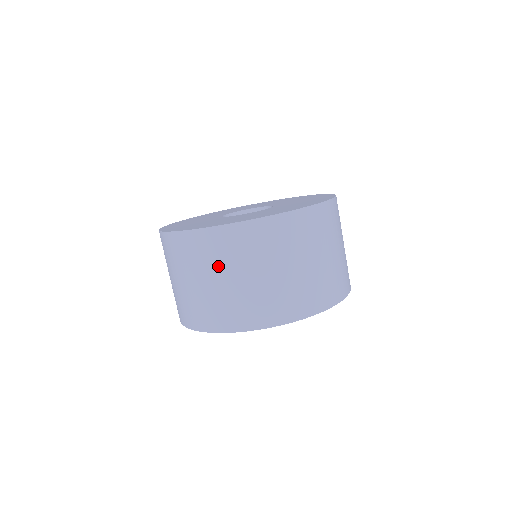
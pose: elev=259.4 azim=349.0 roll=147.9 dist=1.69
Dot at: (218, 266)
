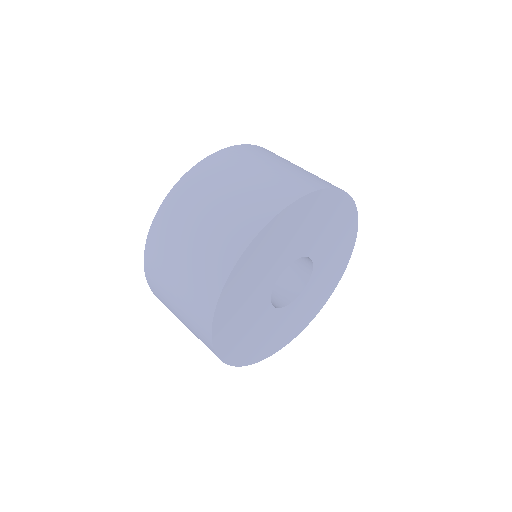
Dot at: (232, 174)
